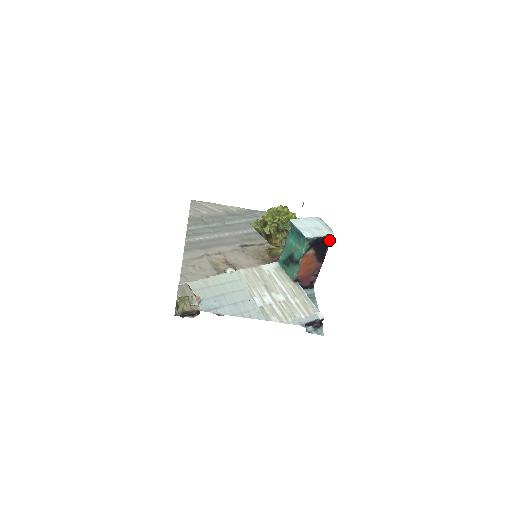
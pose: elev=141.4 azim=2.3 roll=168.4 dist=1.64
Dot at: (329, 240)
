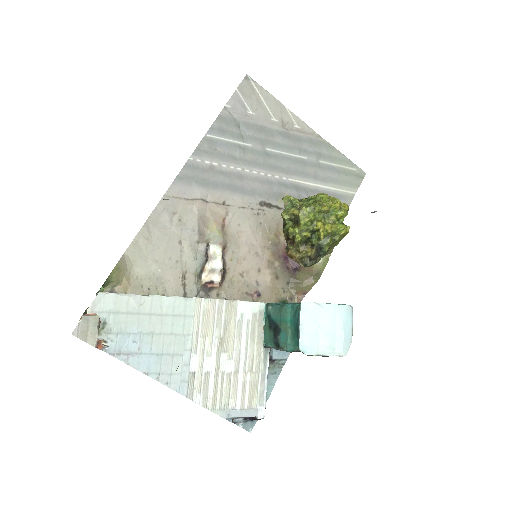
Dot at: occluded
